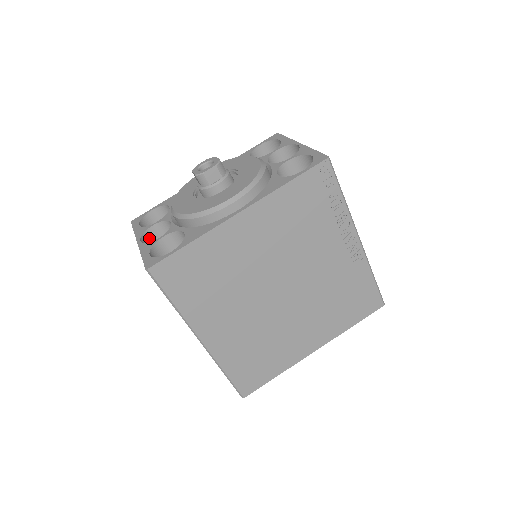
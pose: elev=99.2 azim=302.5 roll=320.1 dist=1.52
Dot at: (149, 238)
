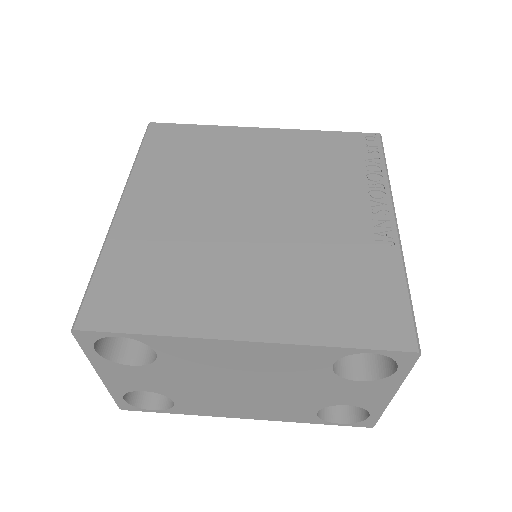
Dot at: occluded
